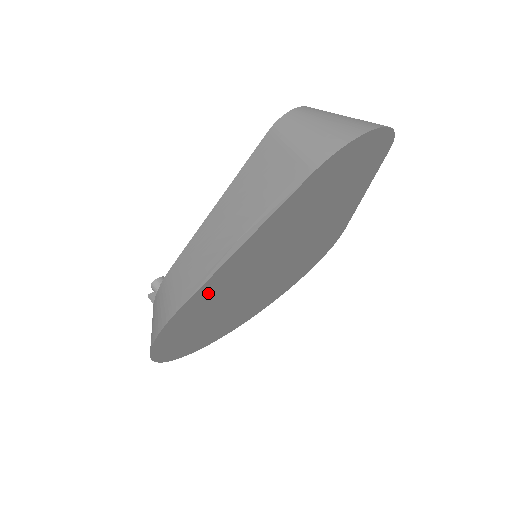
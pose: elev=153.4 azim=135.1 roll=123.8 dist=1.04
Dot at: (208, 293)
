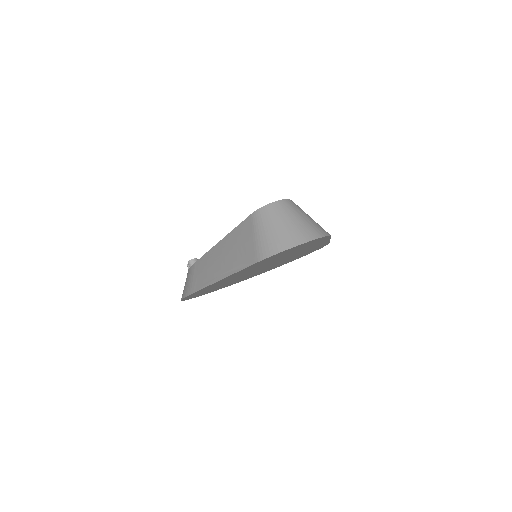
Dot at: (211, 286)
